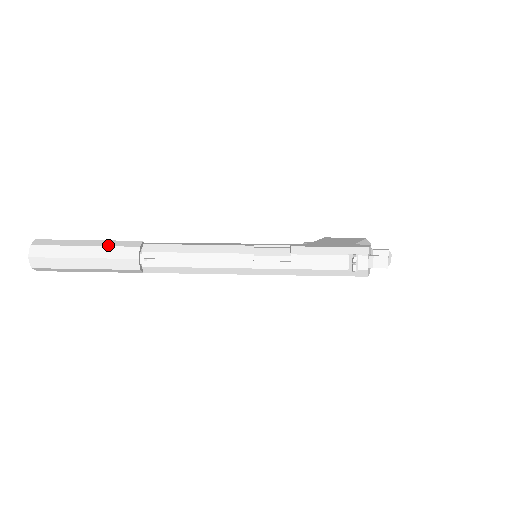
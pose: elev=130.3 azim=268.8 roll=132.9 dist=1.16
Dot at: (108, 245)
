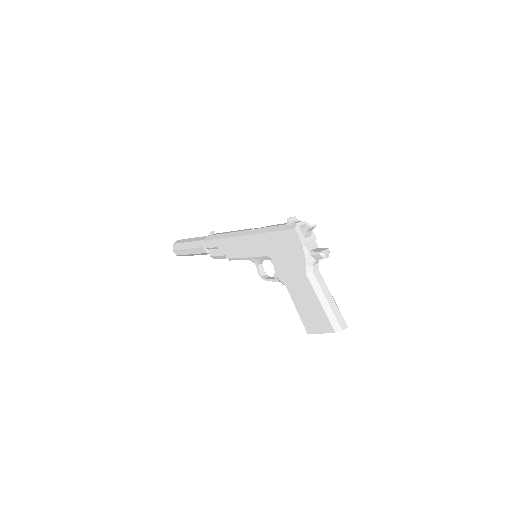
Dot at: occluded
